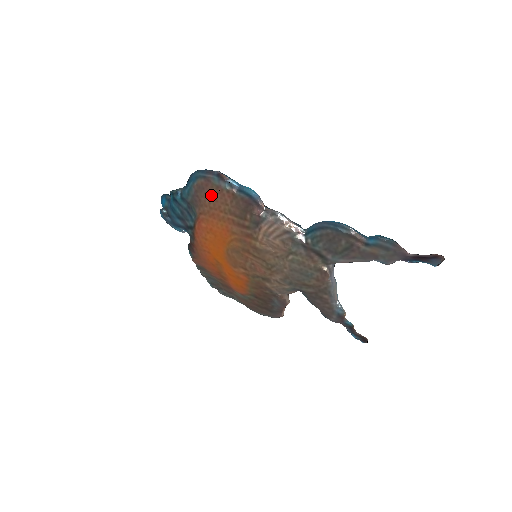
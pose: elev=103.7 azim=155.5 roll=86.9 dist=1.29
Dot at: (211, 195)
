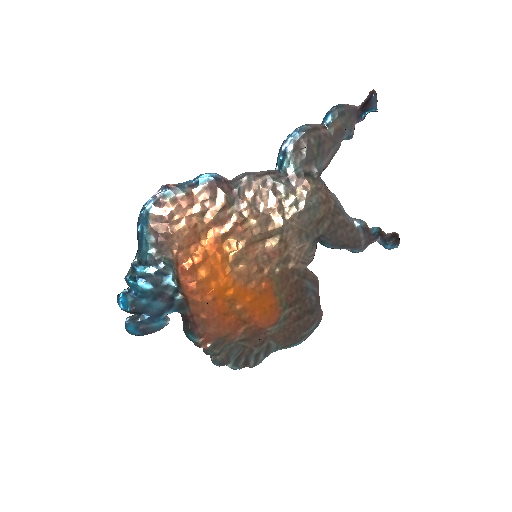
Dot at: (174, 216)
